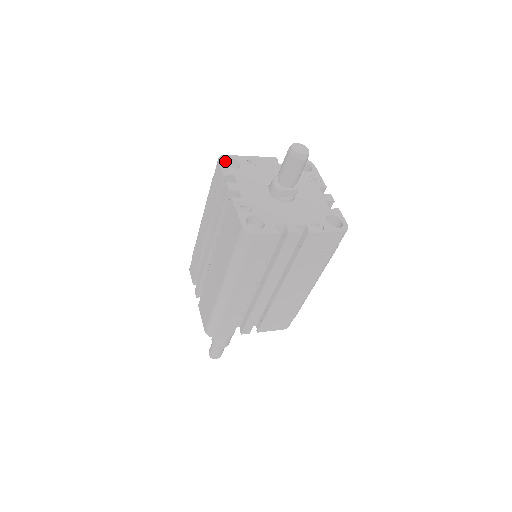
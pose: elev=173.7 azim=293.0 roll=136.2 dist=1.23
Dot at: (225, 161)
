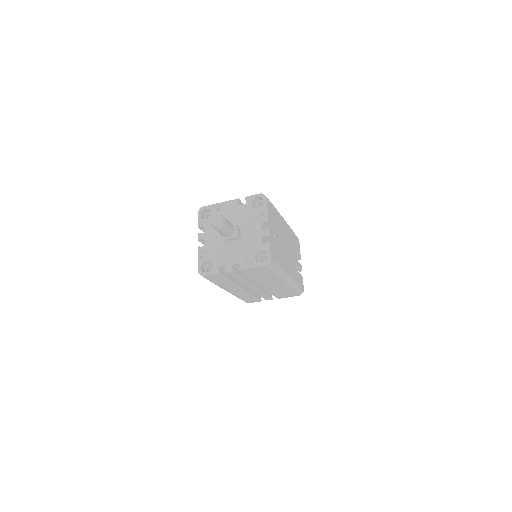
Dot at: (204, 211)
